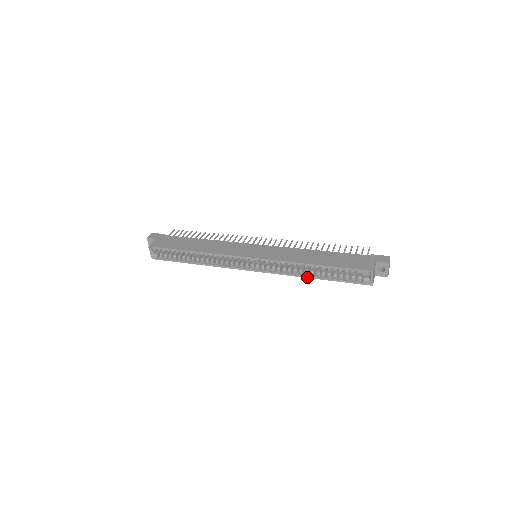
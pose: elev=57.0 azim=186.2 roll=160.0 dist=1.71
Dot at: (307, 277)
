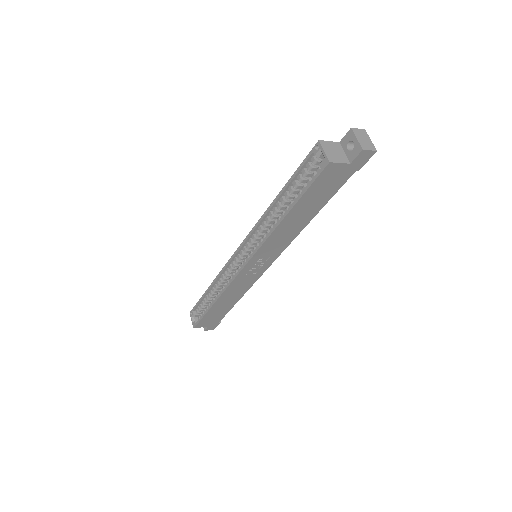
Dot at: (278, 224)
